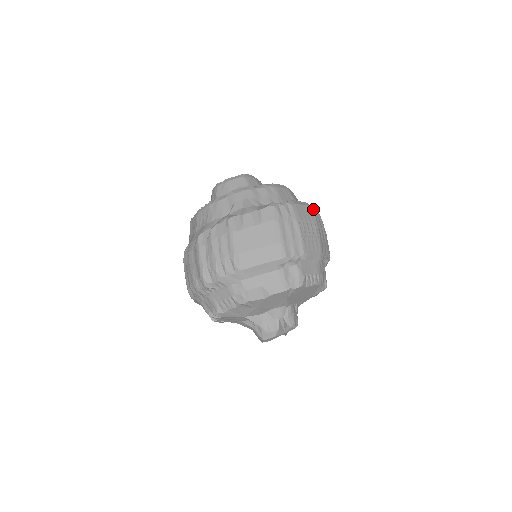
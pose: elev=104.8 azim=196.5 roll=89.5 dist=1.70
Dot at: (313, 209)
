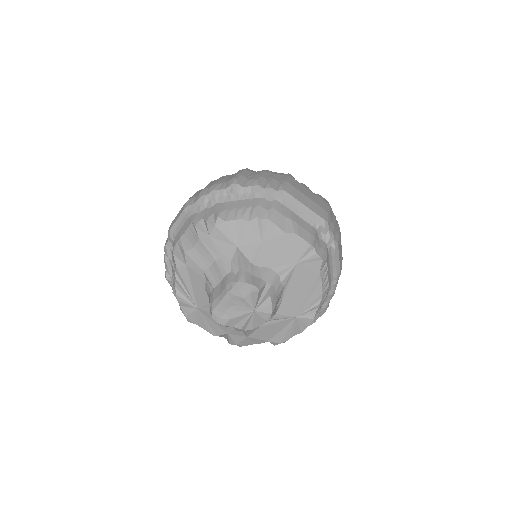
Dot at: occluded
